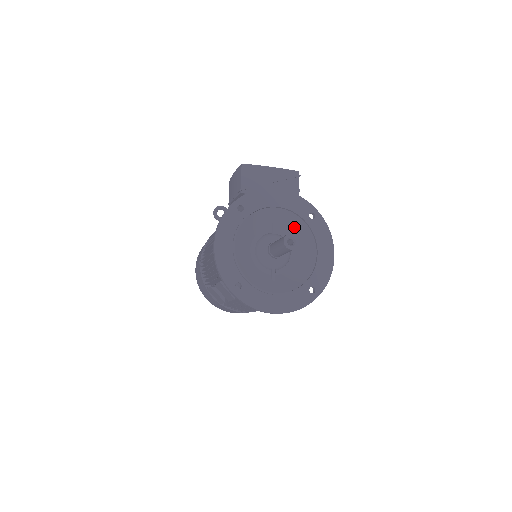
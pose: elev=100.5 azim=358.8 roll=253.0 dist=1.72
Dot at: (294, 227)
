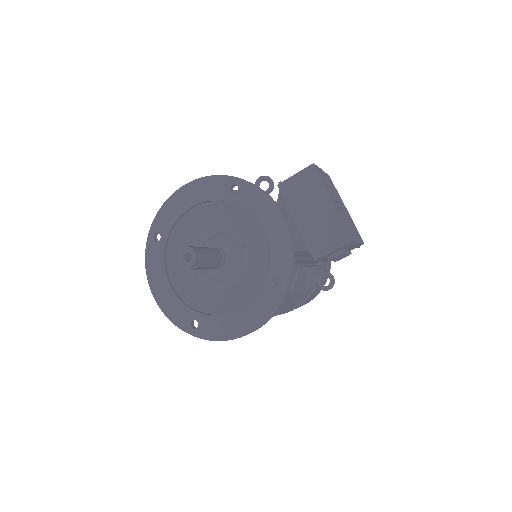
Dot at: (257, 267)
